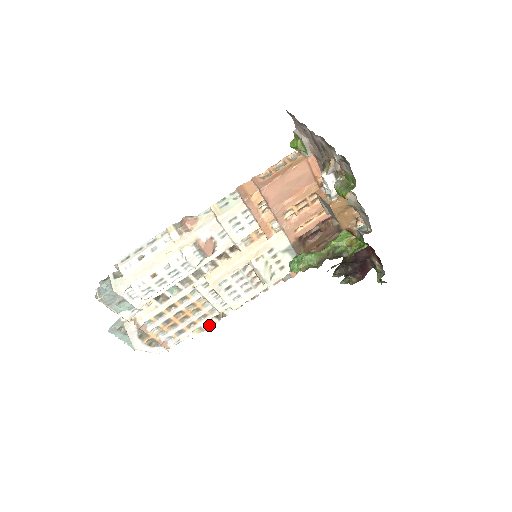
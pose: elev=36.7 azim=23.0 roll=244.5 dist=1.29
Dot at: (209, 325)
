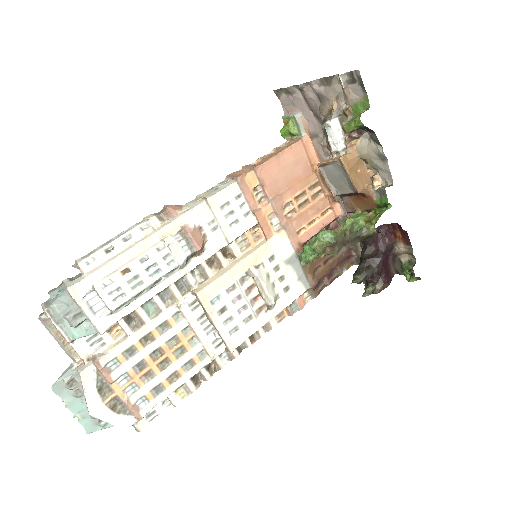
Dot at: (197, 384)
